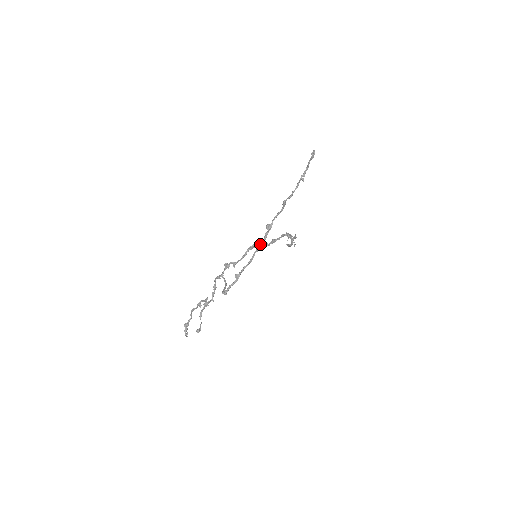
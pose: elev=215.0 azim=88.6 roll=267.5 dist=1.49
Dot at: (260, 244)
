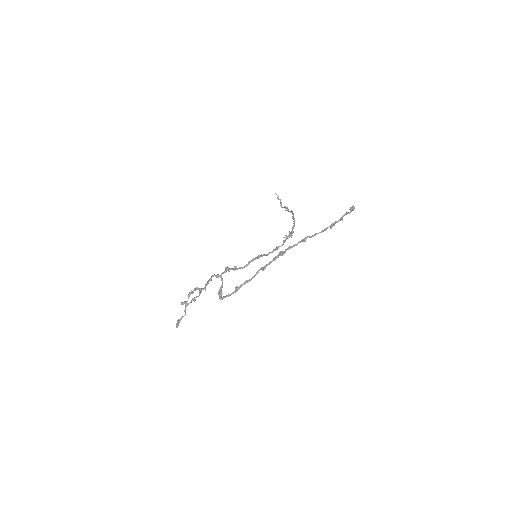
Dot at: (267, 264)
